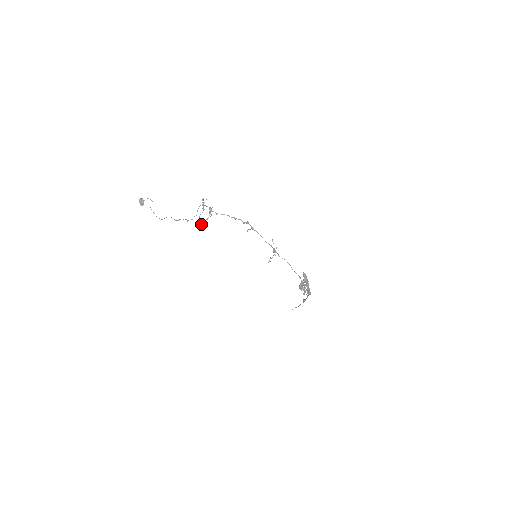
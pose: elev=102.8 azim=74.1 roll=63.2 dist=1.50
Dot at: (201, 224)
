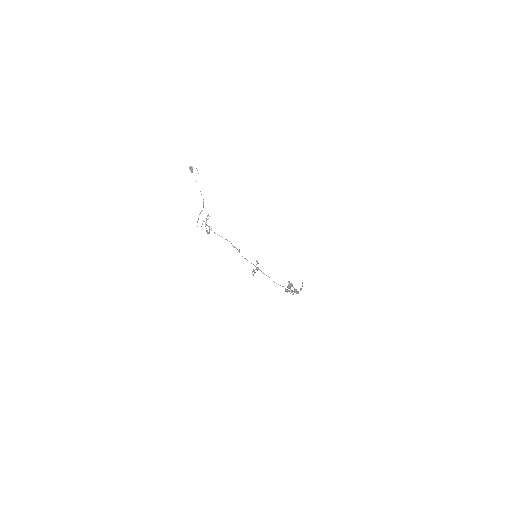
Dot at: occluded
